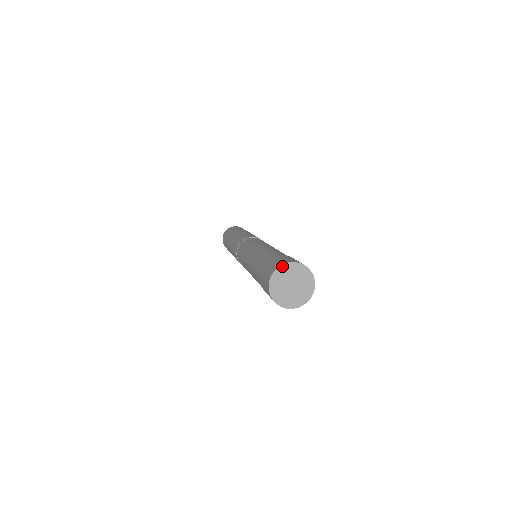
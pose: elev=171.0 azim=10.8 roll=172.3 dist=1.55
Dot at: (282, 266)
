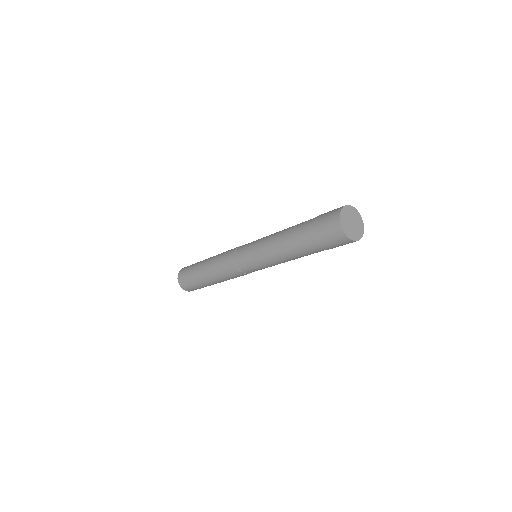
Dot at: (350, 206)
